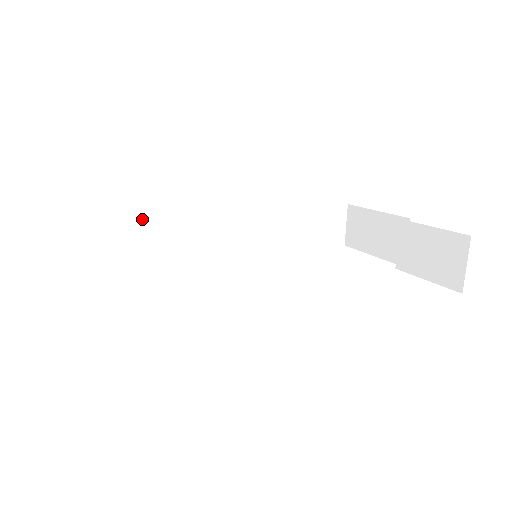
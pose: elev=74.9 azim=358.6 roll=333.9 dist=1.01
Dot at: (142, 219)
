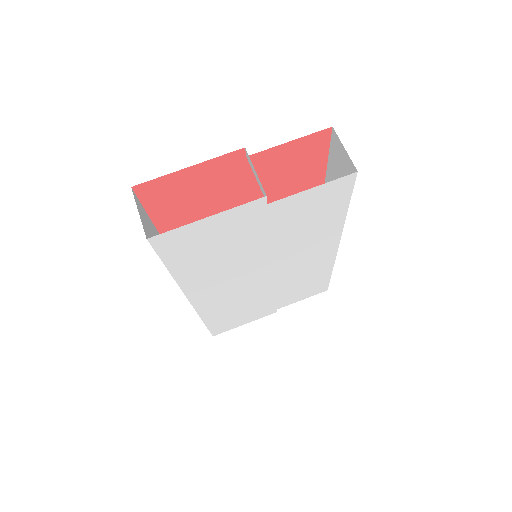
Dot at: occluded
